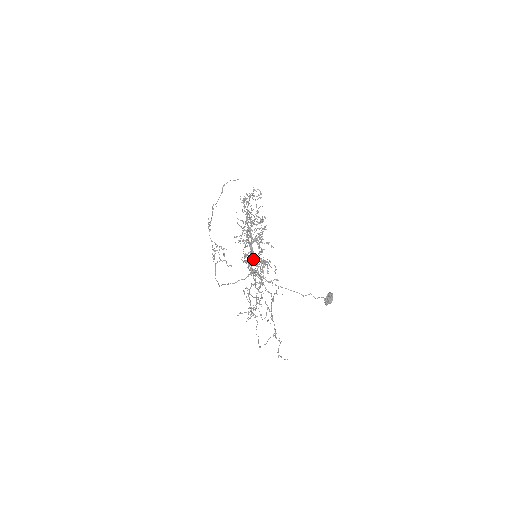
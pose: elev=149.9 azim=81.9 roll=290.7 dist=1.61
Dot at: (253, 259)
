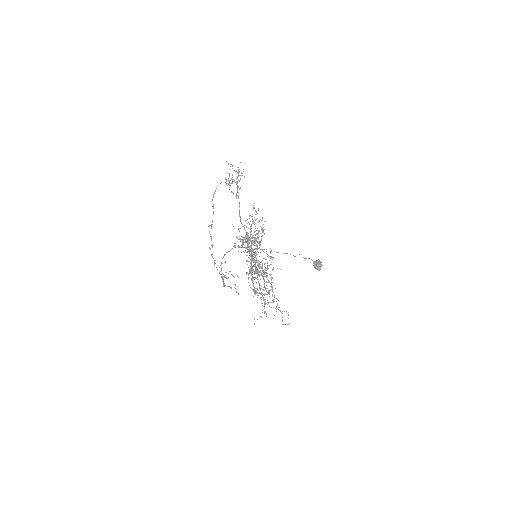
Dot at: (254, 260)
